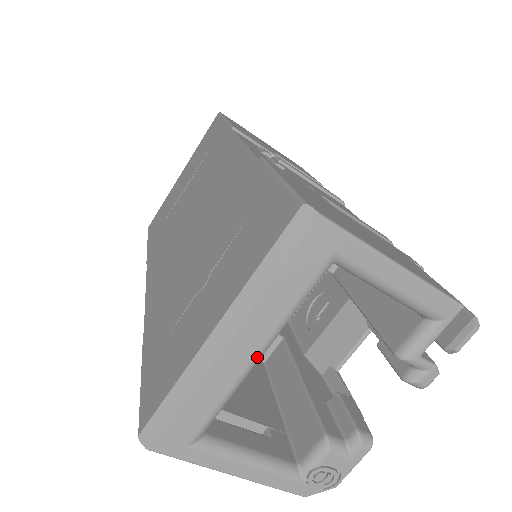
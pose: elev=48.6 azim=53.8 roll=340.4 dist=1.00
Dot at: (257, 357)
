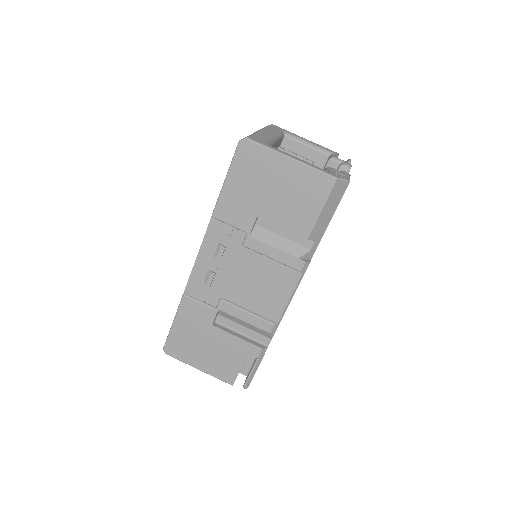
Dot at: (274, 136)
